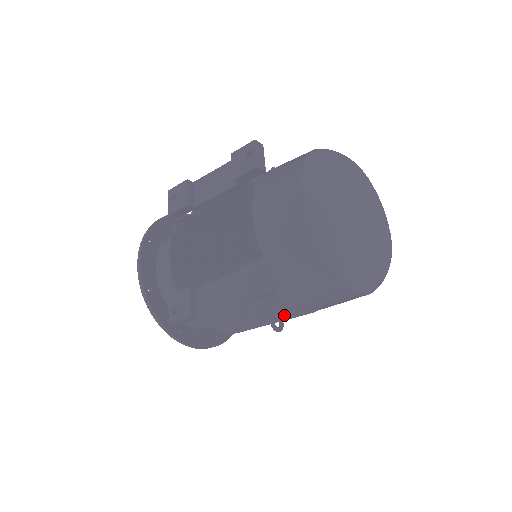
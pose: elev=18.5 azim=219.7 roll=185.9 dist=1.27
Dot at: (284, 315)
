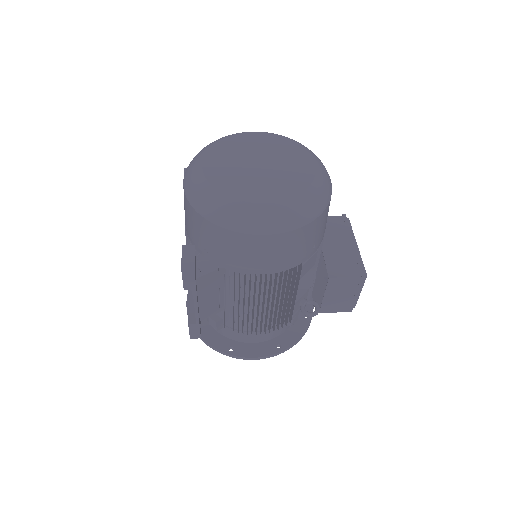
Dot at: (255, 291)
